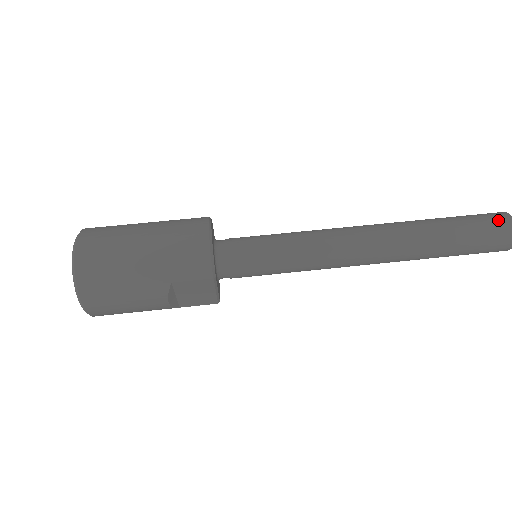
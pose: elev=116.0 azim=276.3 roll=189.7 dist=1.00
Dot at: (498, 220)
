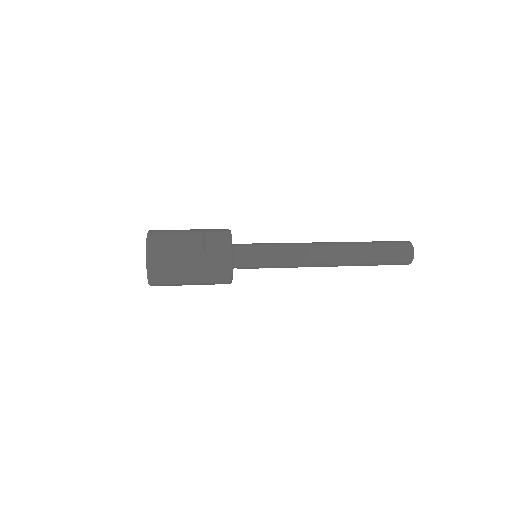
Dot at: occluded
